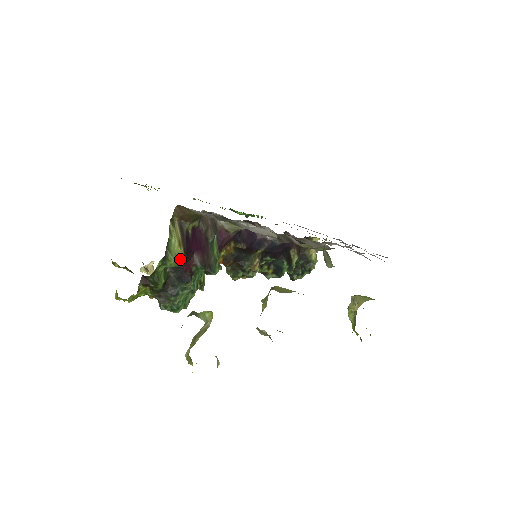
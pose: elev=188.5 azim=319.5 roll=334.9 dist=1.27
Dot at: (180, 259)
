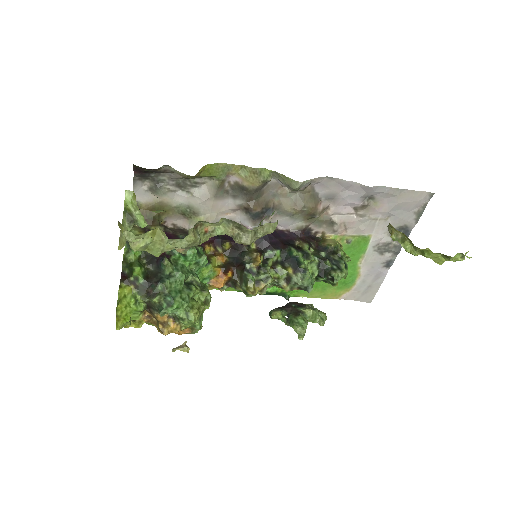
Dot at: occluded
